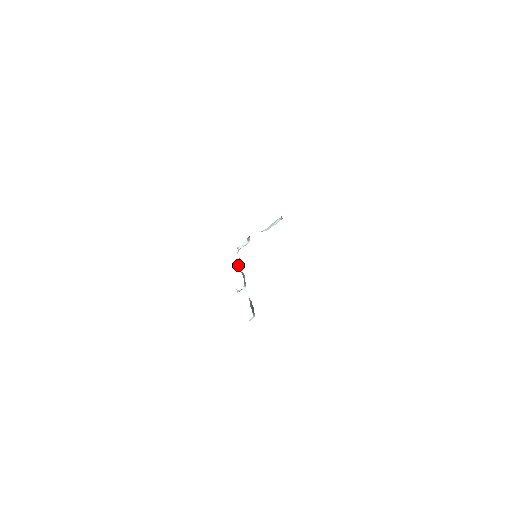
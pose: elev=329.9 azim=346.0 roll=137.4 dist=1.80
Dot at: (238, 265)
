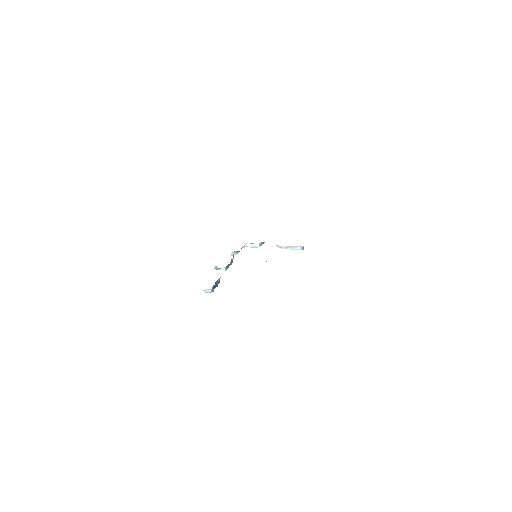
Dot at: (234, 254)
